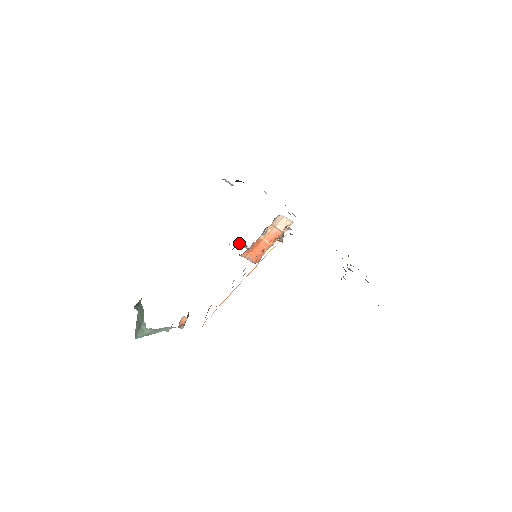
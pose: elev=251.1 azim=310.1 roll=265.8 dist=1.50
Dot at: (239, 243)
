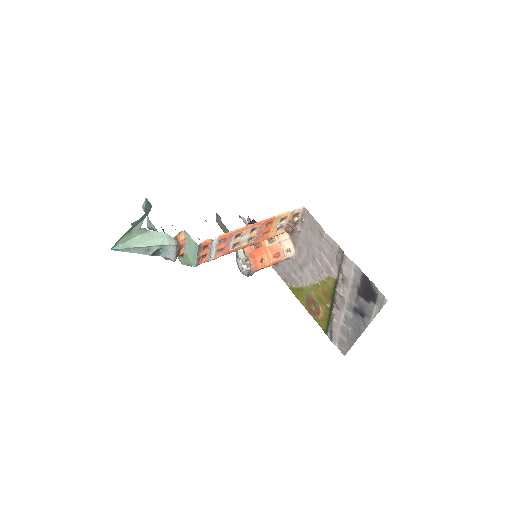
Dot at: (241, 250)
